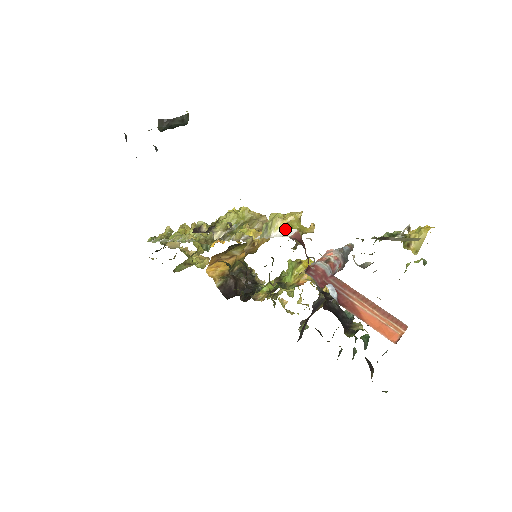
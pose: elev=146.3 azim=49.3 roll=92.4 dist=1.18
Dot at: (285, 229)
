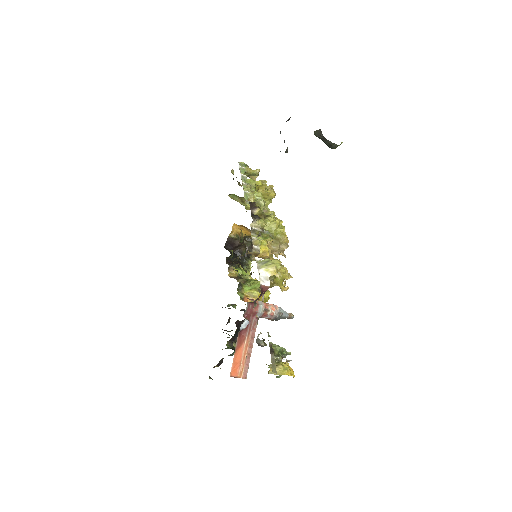
Dot at: (269, 276)
